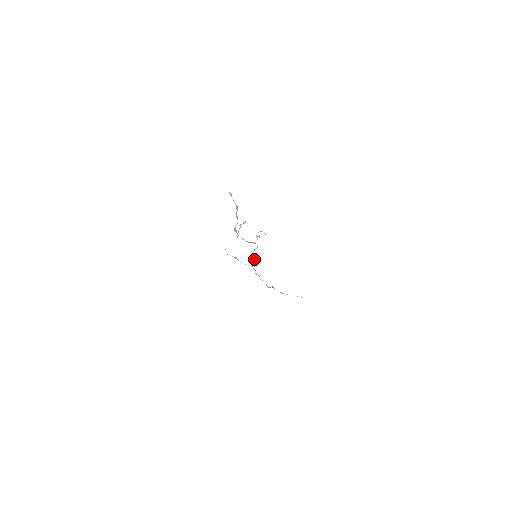
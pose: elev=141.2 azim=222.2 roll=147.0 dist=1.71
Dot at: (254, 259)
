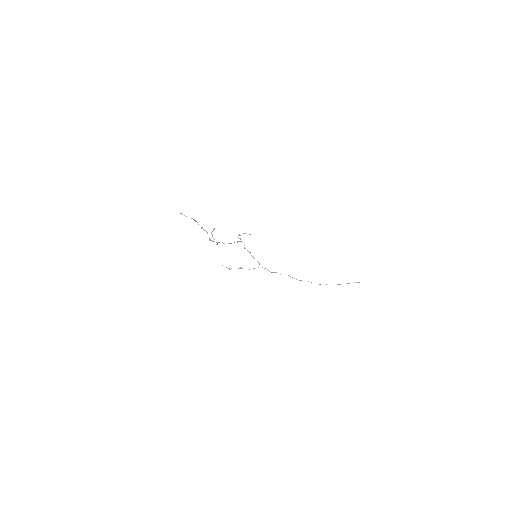
Dot at: occluded
